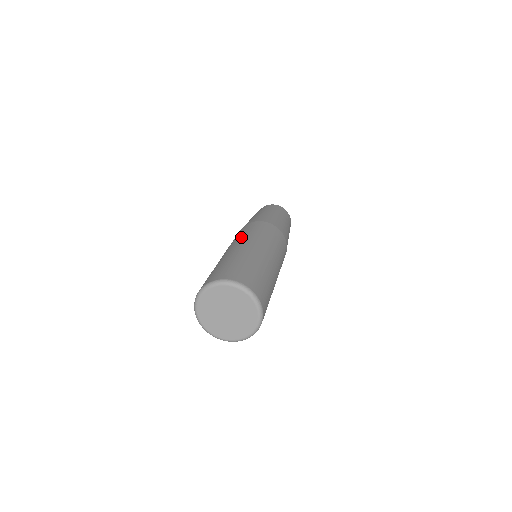
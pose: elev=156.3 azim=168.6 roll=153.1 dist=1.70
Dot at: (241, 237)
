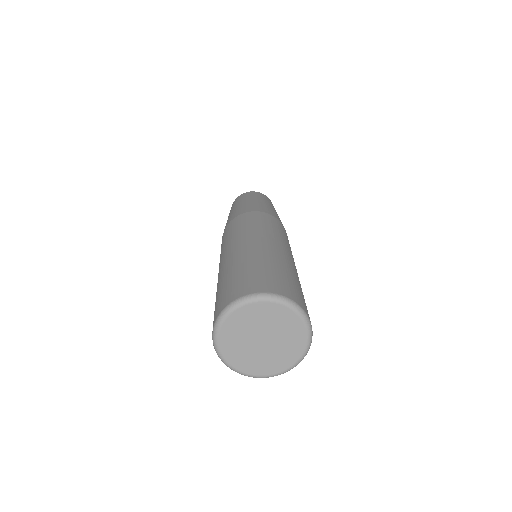
Dot at: (230, 240)
